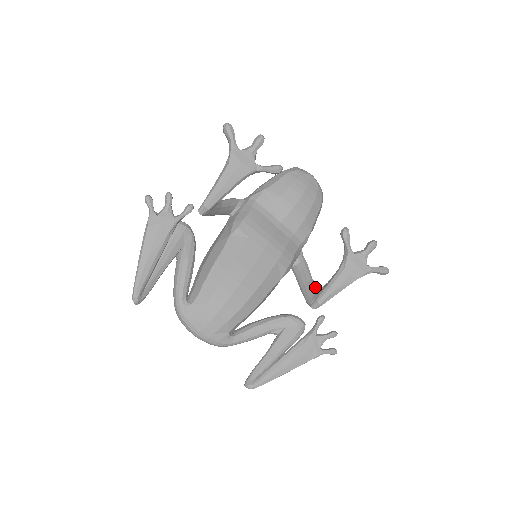
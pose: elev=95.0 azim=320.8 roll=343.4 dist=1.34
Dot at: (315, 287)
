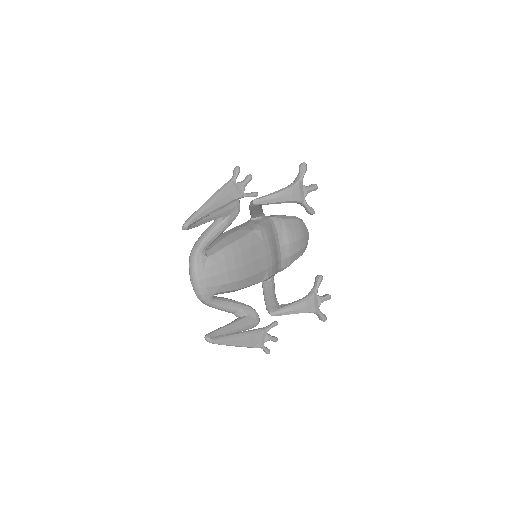
Dot at: (277, 302)
